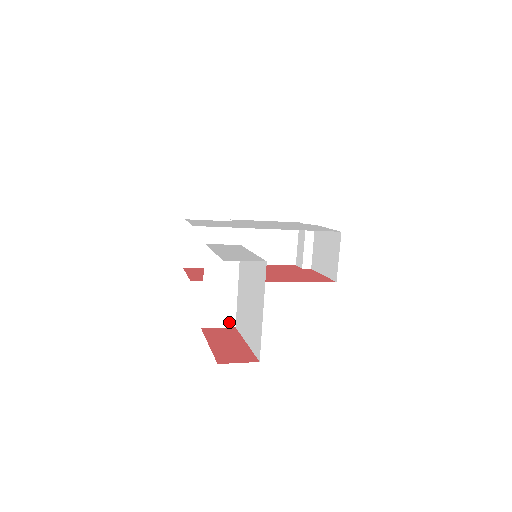
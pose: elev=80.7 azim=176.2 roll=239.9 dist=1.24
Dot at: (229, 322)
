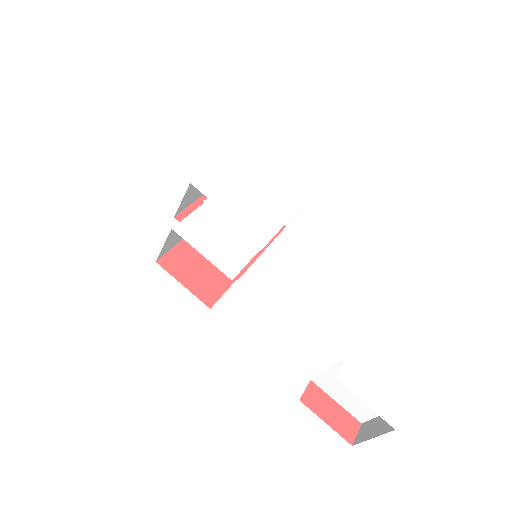
Dot at: (310, 382)
